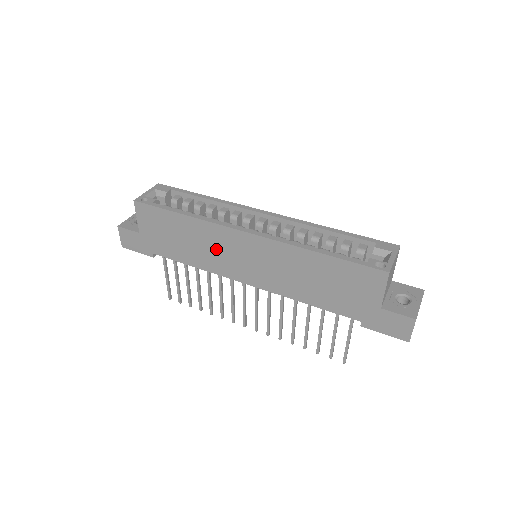
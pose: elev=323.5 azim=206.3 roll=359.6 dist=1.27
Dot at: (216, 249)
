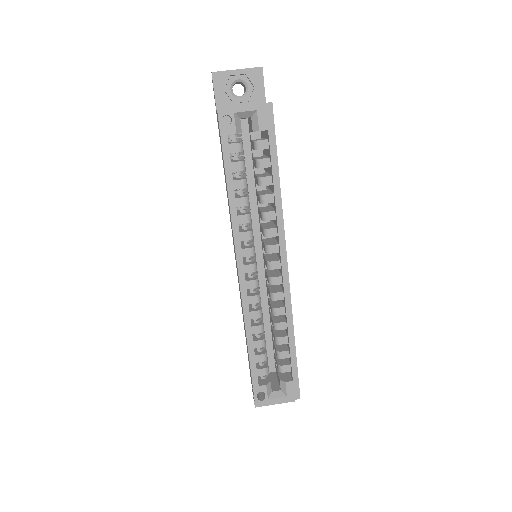
Dot at: occluded
